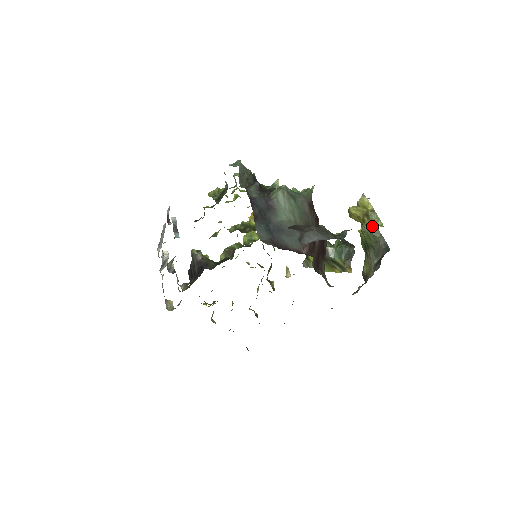
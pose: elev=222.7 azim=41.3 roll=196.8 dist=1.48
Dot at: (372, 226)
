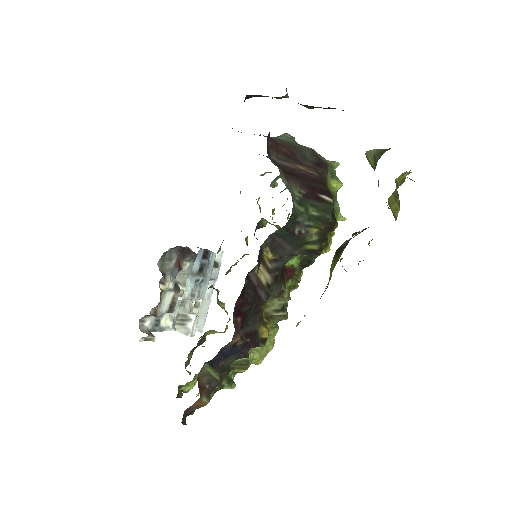
Dot at: occluded
